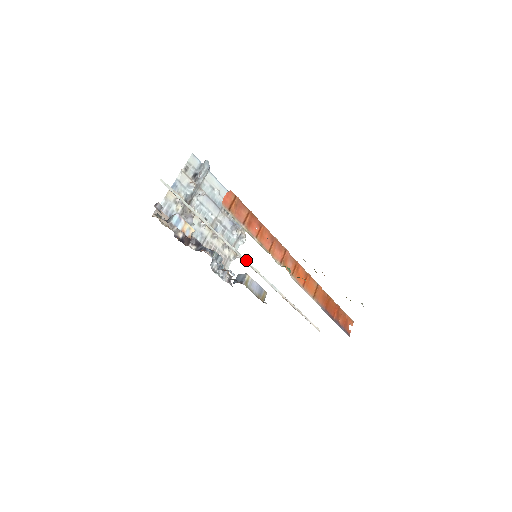
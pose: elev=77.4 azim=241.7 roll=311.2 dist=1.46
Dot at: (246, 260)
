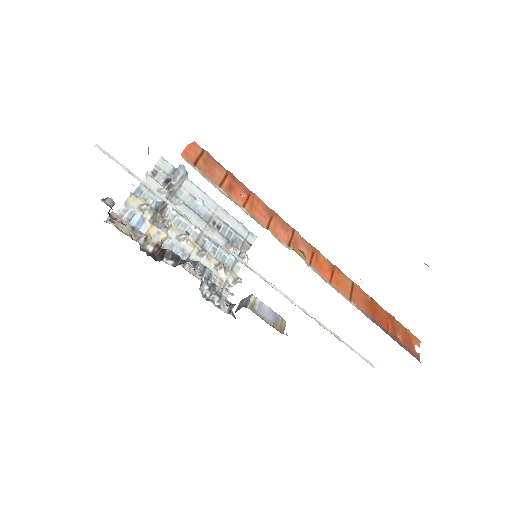
Dot at: (241, 260)
